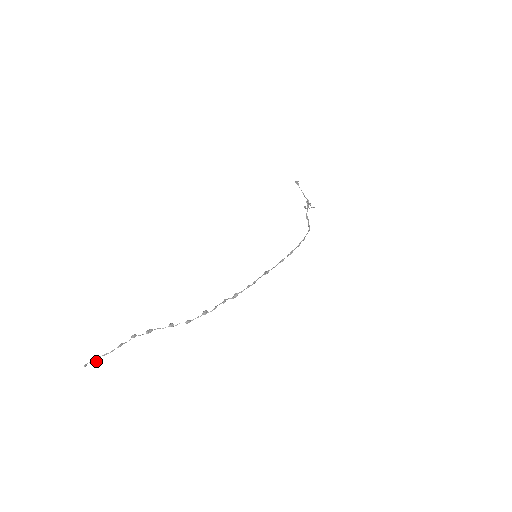
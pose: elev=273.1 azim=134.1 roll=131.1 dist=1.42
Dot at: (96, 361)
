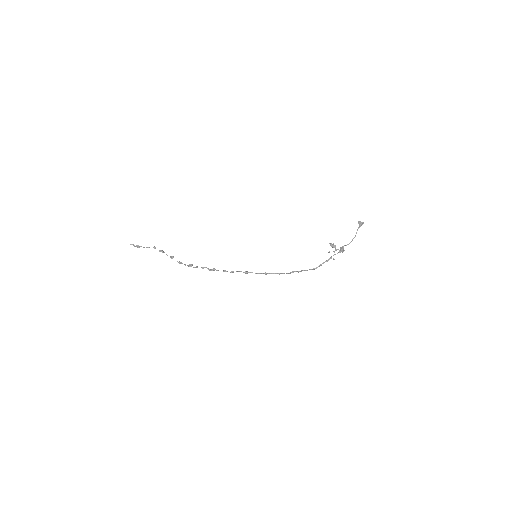
Dot at: (136, 246)
